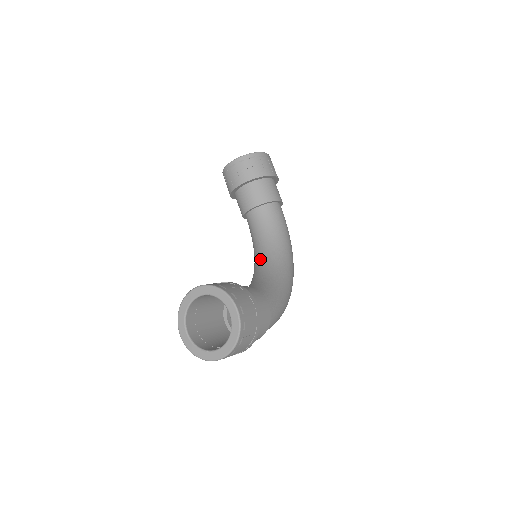
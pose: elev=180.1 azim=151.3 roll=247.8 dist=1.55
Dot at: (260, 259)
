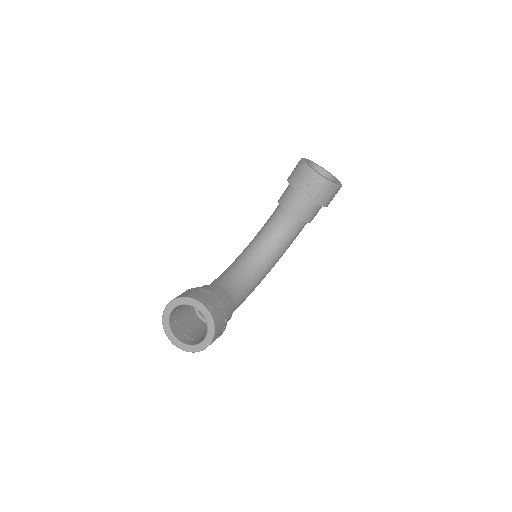
Dot at: (257, 254)
